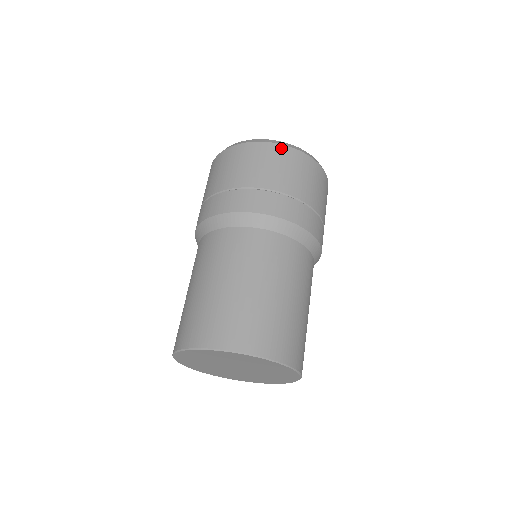
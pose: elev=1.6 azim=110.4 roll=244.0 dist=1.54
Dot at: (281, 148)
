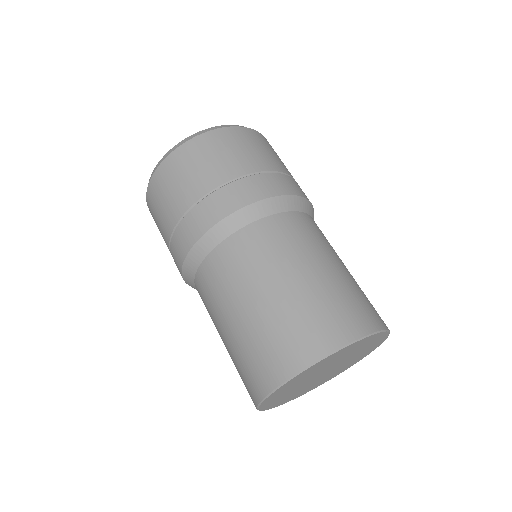
Dot at: (252, 132)
